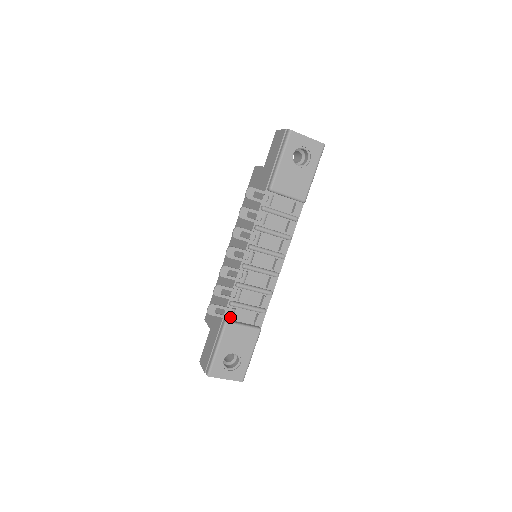
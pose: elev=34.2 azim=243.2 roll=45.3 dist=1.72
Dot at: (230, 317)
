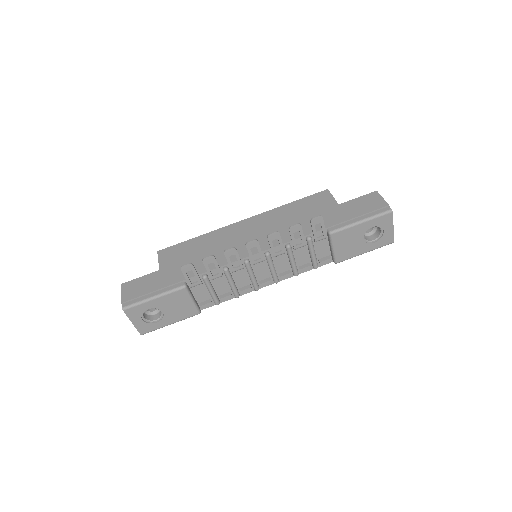
Dot at: (192, 285)
